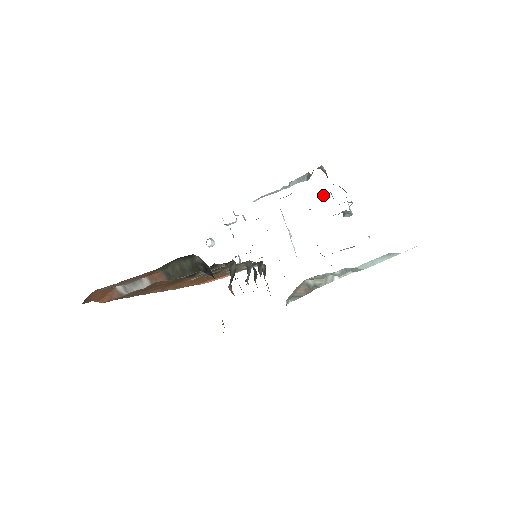
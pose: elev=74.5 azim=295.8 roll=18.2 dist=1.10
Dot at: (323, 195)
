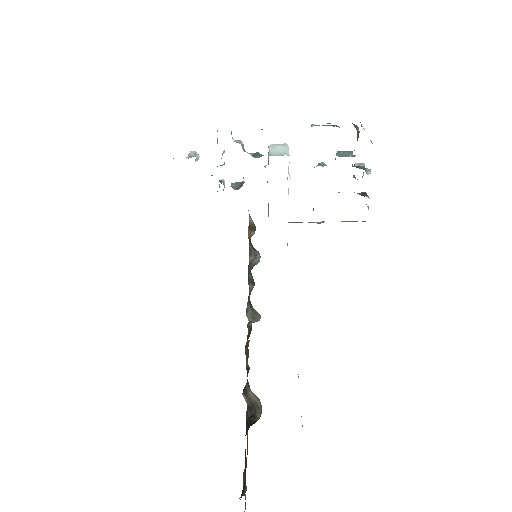
Dot at: (343, 154)
